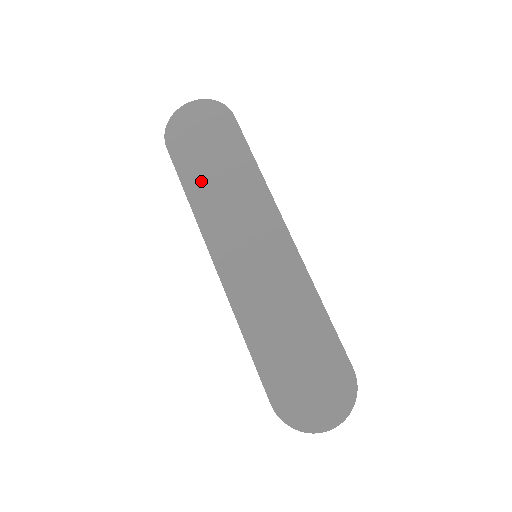
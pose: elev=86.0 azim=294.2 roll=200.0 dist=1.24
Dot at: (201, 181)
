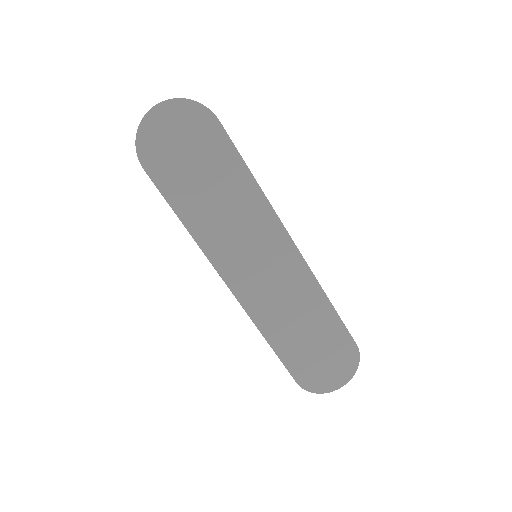
Dot at: (197, 207)
